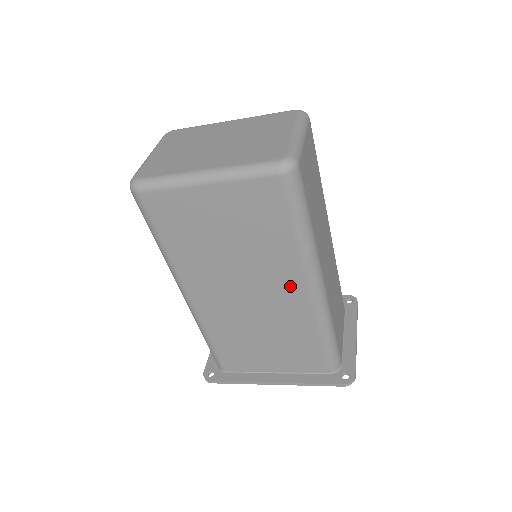
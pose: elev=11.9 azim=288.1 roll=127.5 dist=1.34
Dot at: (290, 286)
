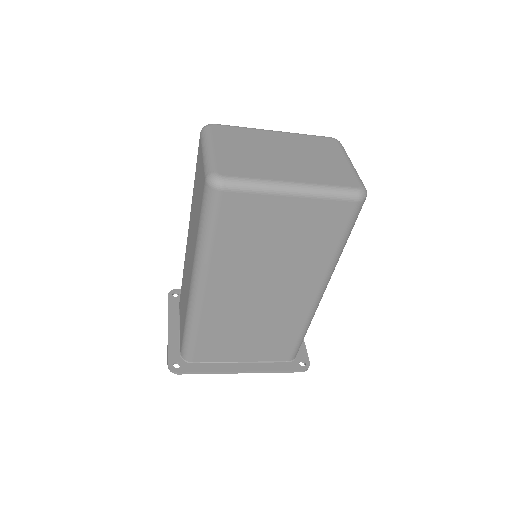
Dot at: (305, 289)
